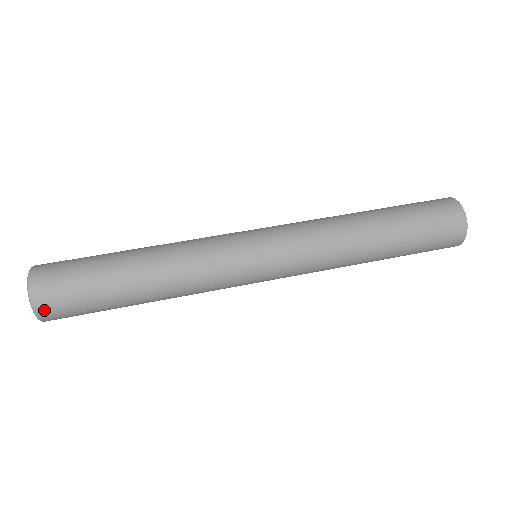
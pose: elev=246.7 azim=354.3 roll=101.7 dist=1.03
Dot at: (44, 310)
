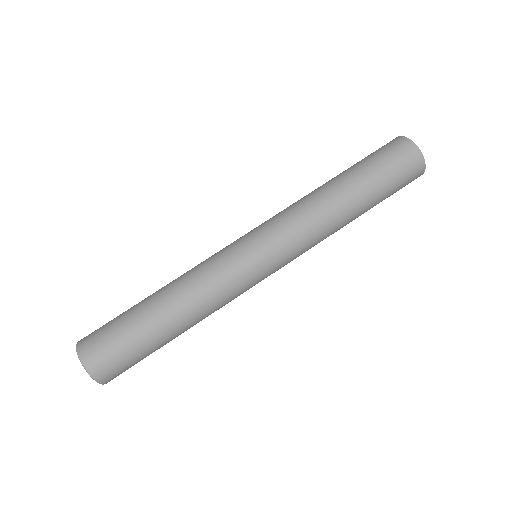
Dot at: occluded
